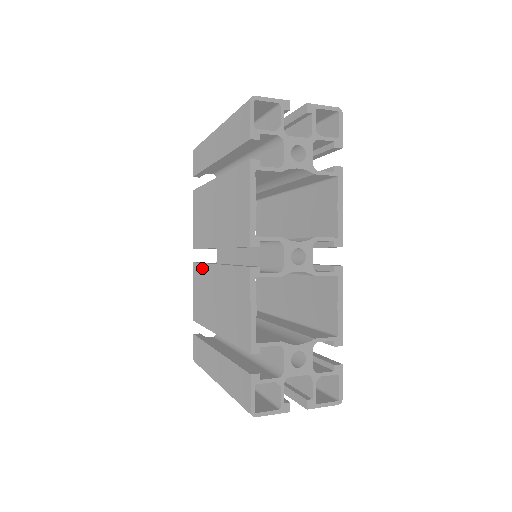
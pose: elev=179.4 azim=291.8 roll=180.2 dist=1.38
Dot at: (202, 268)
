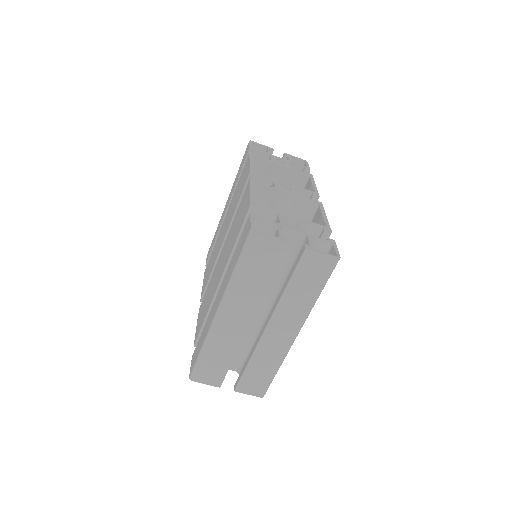
Dot at: (208, 286)
